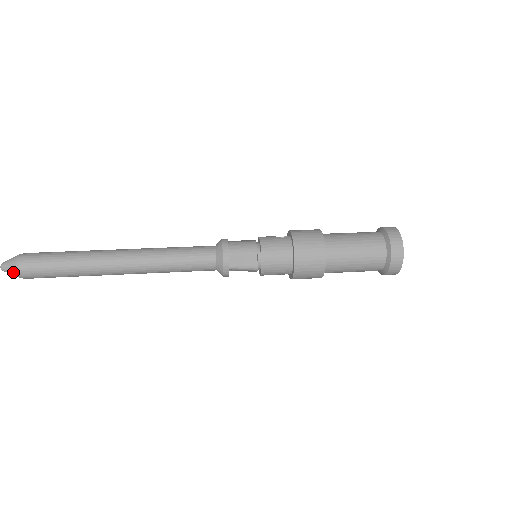
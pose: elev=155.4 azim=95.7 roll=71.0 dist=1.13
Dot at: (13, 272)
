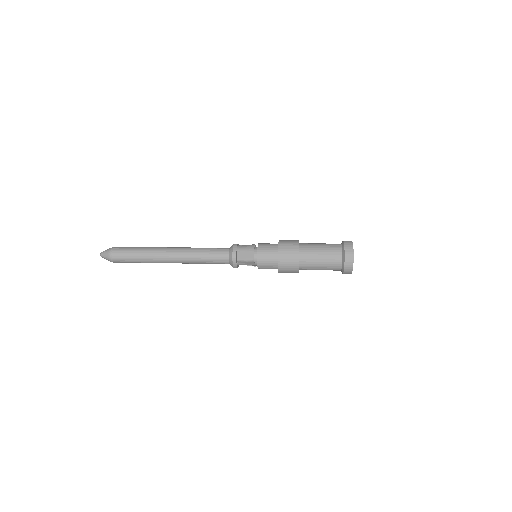
Dot at: (107, 257)
